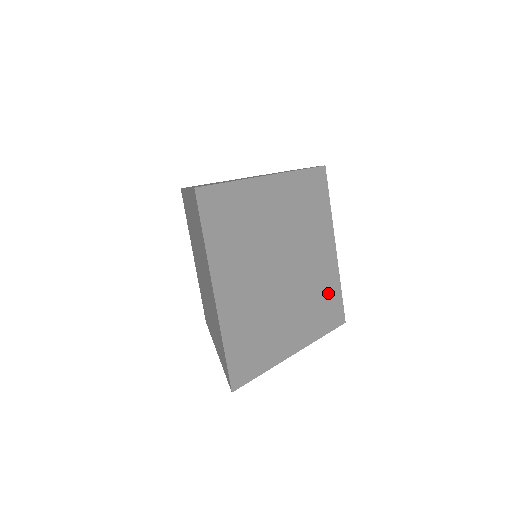
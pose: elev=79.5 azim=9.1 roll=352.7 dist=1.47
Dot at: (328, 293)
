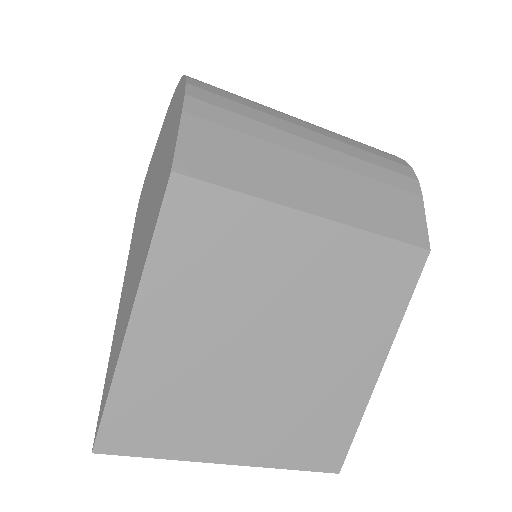
Dot at: (364, 270)
